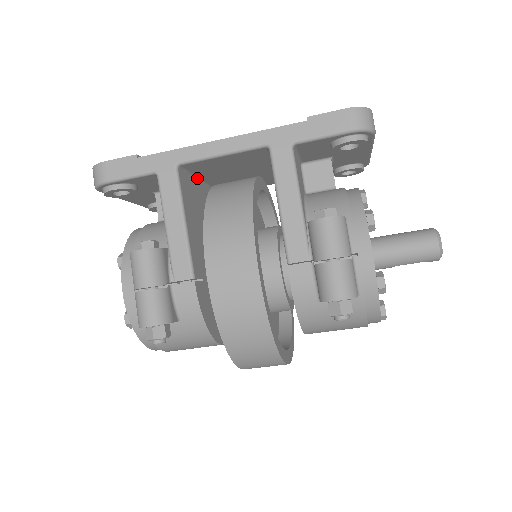
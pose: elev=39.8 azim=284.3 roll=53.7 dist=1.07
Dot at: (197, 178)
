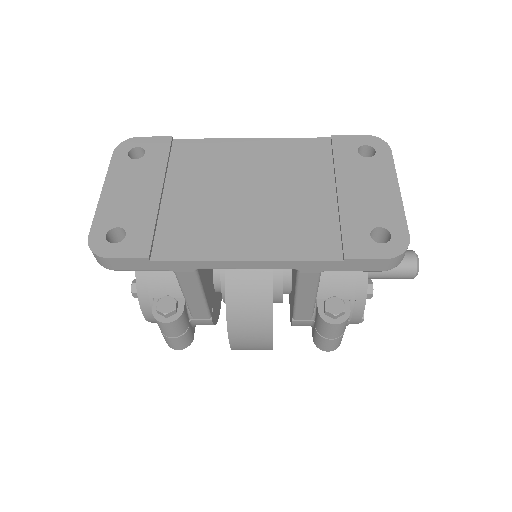
Dot at: occluded
